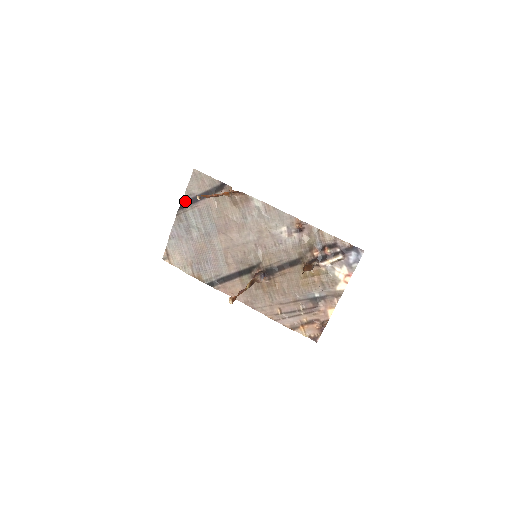
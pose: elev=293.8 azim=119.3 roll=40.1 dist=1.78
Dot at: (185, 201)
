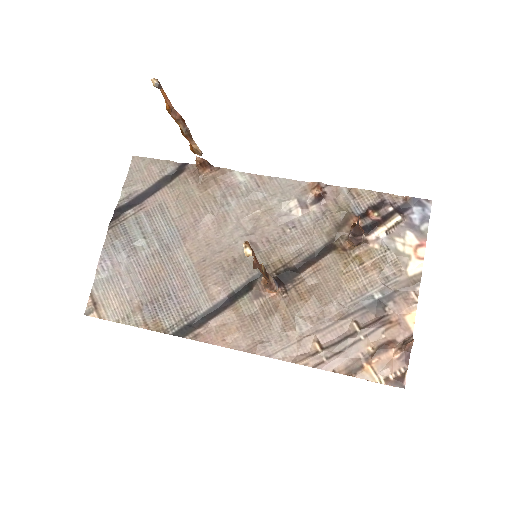
Dot at: (122, 206)
